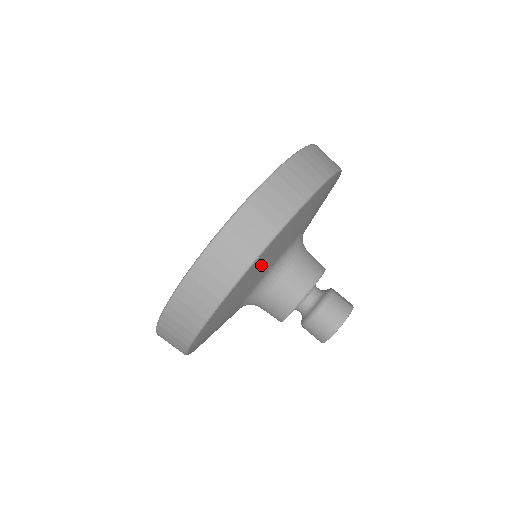
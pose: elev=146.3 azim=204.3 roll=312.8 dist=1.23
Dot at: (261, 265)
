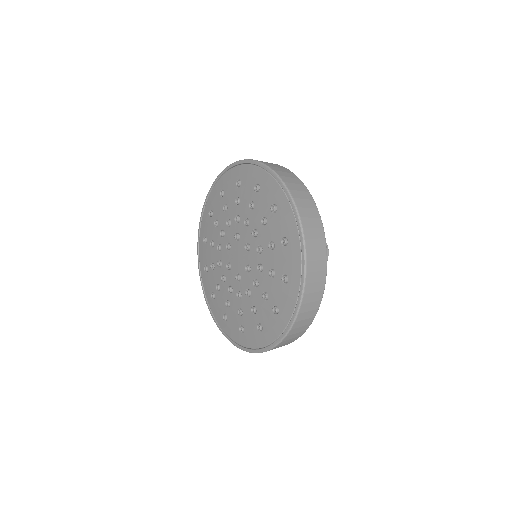
Dot at: occluded
